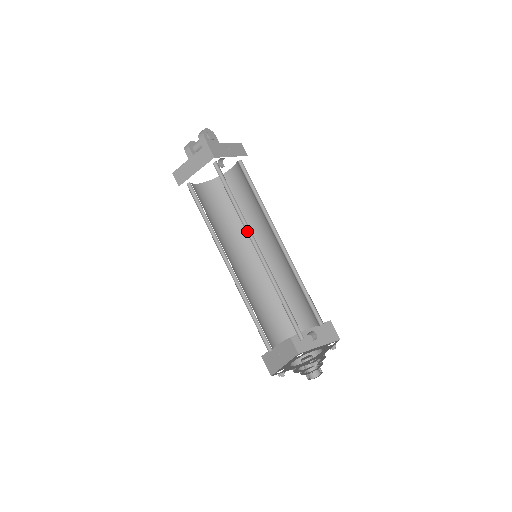
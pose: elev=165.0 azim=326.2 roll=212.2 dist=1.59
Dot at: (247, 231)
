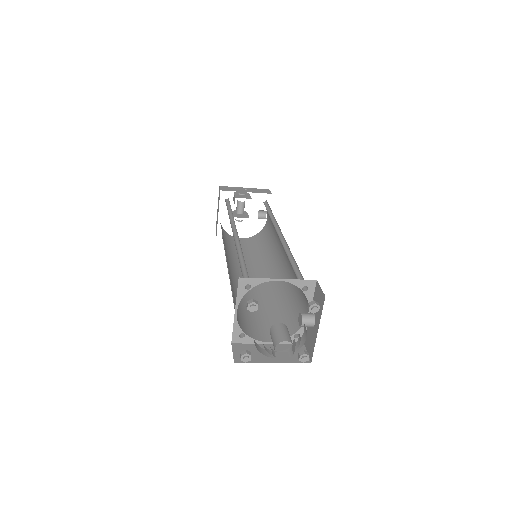
Dot at: (233, 226)
